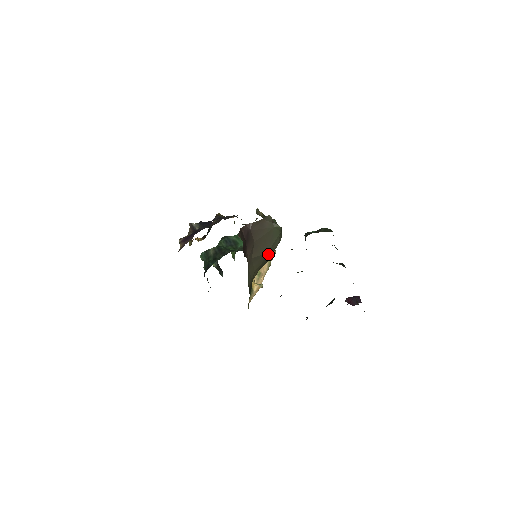
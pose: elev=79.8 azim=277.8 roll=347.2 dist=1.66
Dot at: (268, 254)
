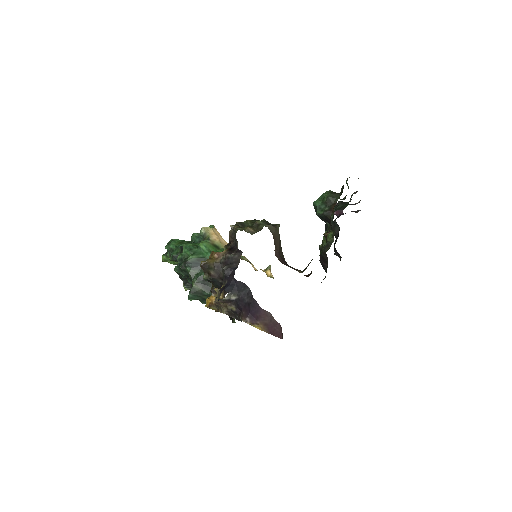
Dot at: occluded
